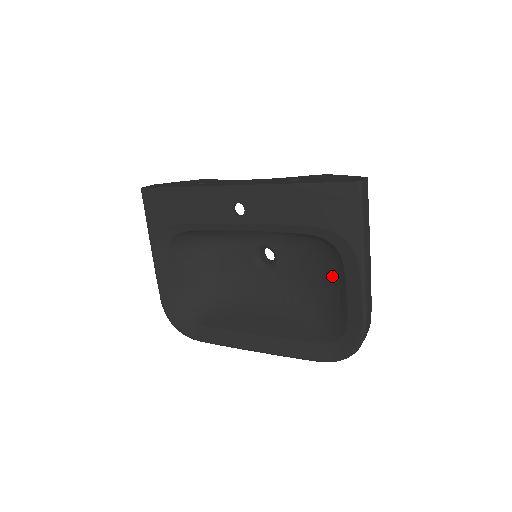
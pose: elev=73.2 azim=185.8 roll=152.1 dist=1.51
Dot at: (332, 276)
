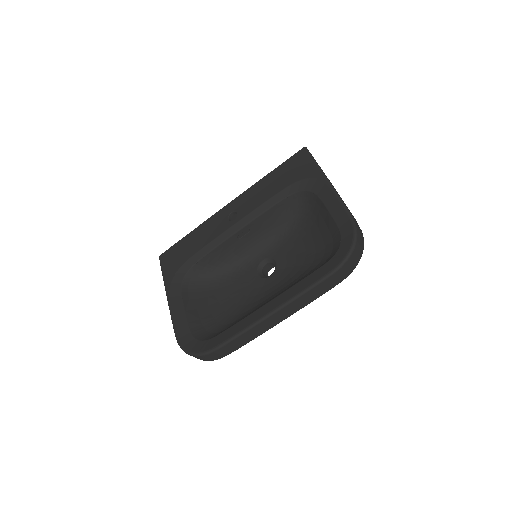
Dot at: (317, 225)
